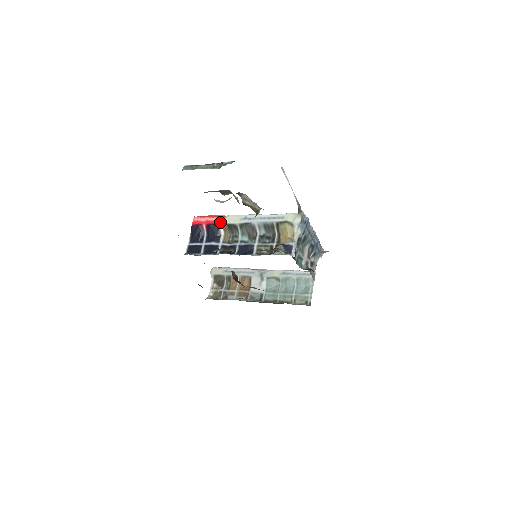
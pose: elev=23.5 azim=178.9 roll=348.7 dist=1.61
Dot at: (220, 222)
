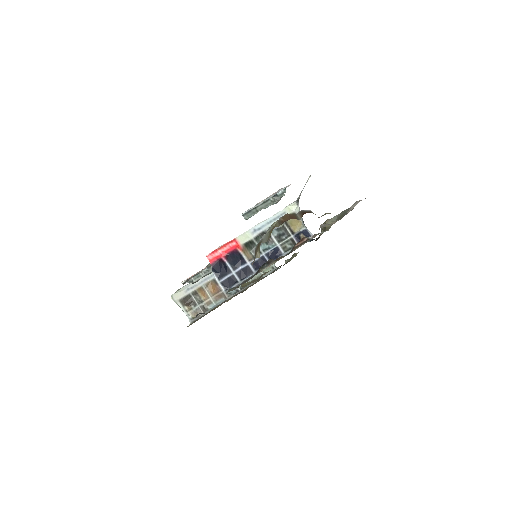
Dot at: (236, 246)
